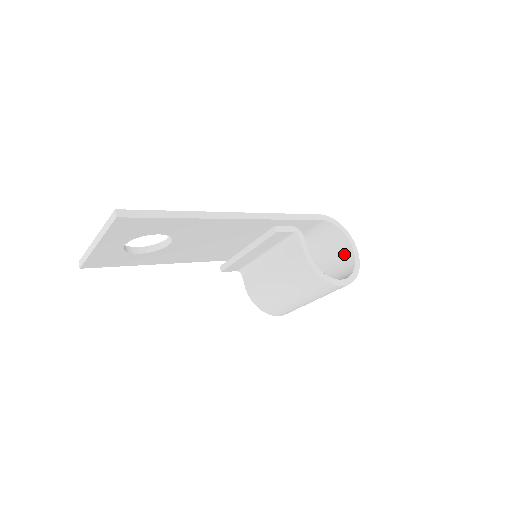
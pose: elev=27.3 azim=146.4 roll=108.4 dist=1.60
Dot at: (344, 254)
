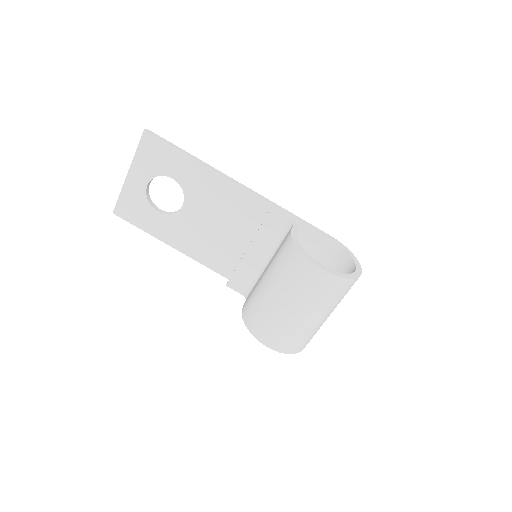
Dot at: occluded
